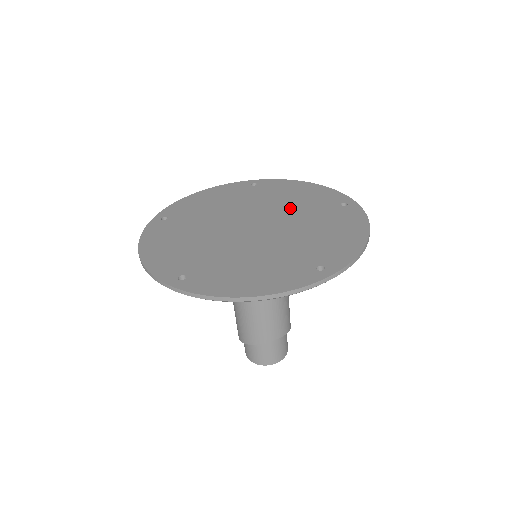
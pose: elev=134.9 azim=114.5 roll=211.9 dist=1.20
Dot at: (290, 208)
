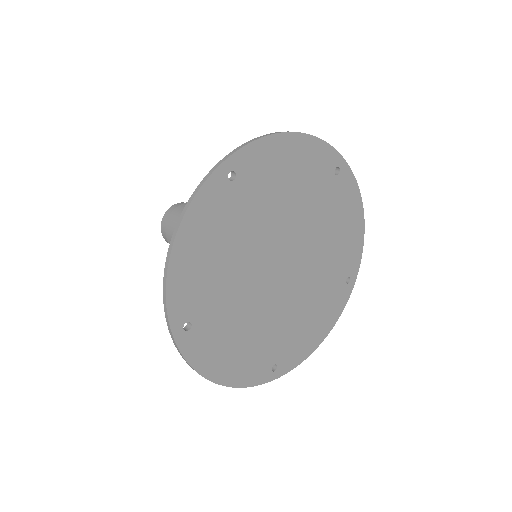
Dot at: (298, 211)
